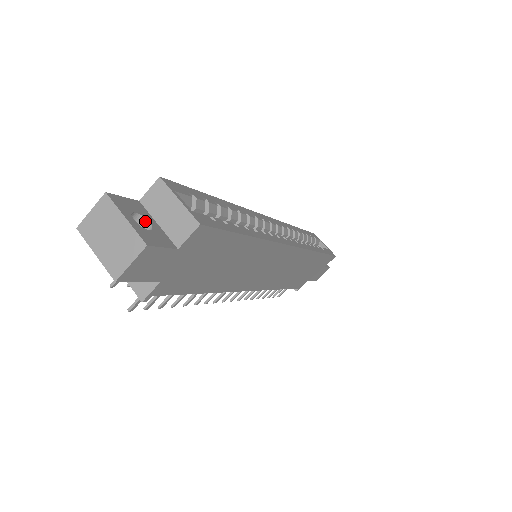
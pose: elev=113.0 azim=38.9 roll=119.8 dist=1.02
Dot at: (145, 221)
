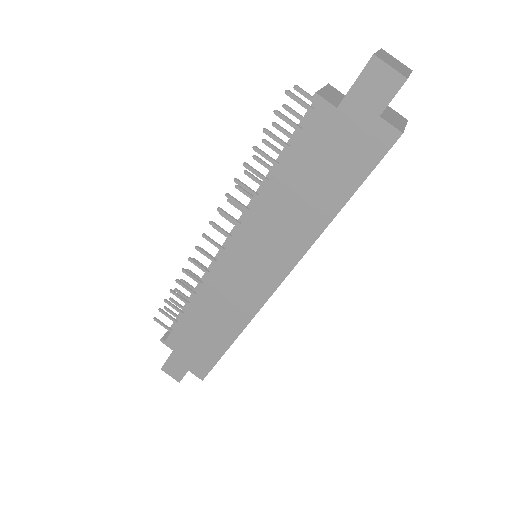
Dot at: occluded
